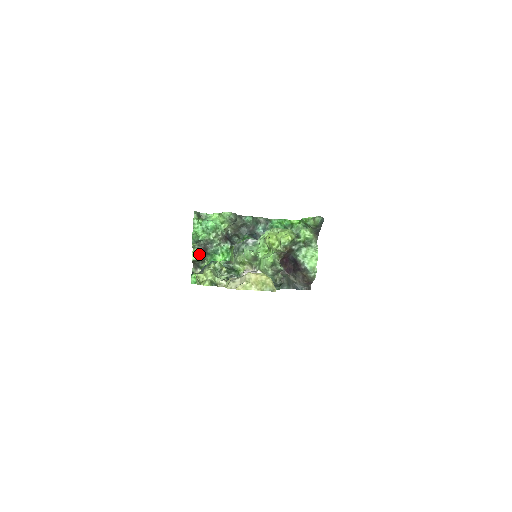
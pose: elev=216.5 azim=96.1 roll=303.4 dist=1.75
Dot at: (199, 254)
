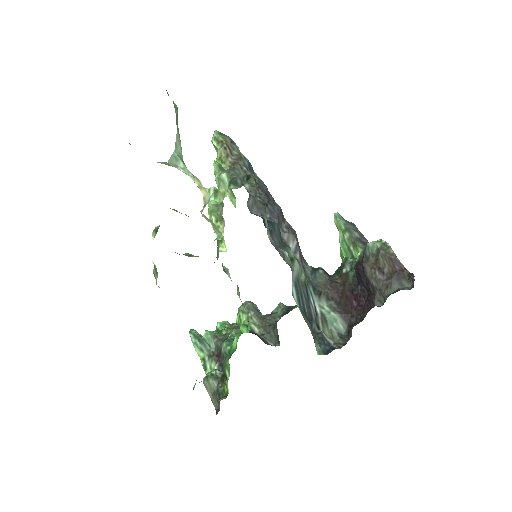
Dot at: (214, 371)
